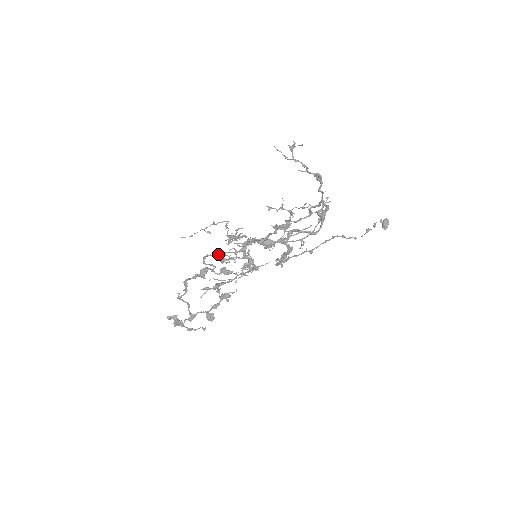
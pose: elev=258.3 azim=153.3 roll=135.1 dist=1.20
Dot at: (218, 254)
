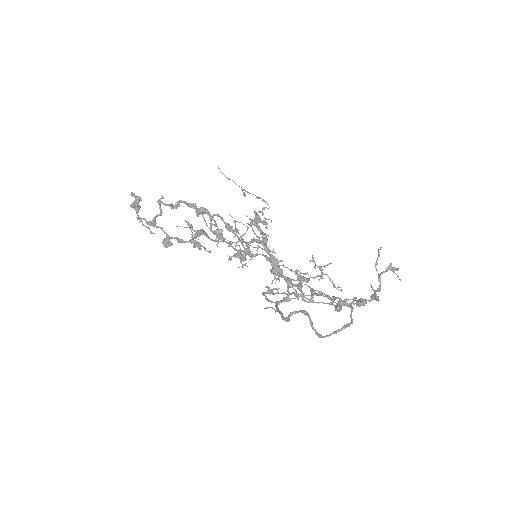
Dot at: (231, 230)
